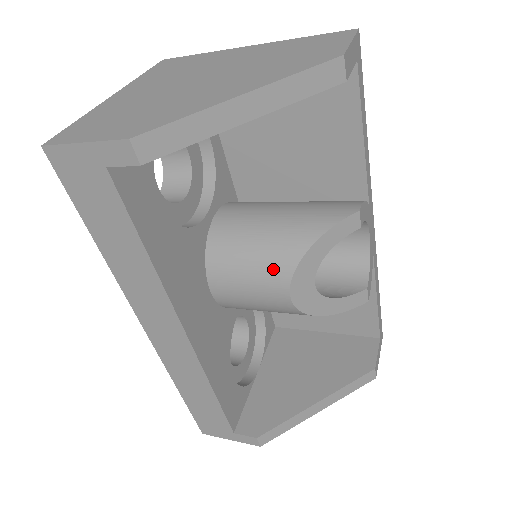
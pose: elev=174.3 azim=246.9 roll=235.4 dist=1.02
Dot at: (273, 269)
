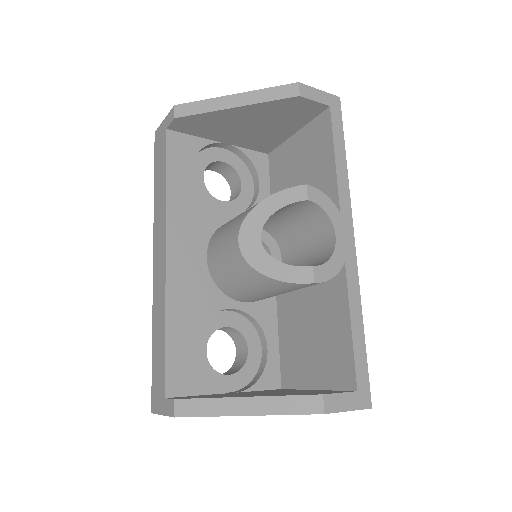
Dot at: (237, 221)
